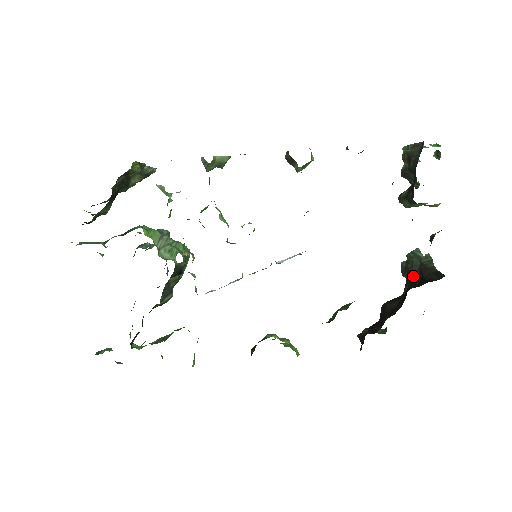
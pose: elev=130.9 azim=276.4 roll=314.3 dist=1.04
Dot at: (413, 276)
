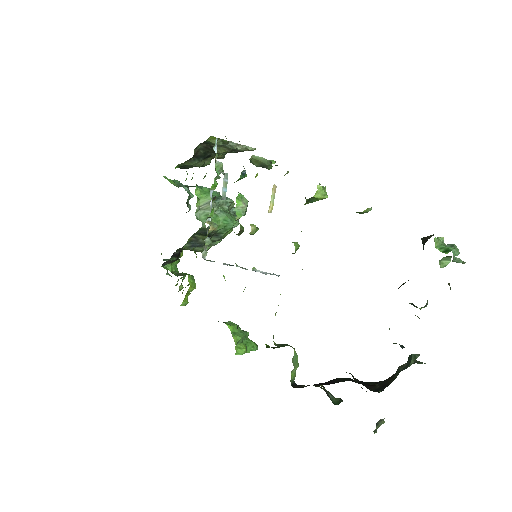
Dot at: occluded
